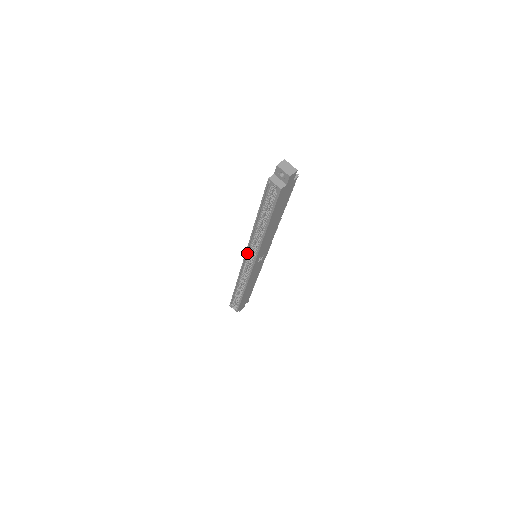
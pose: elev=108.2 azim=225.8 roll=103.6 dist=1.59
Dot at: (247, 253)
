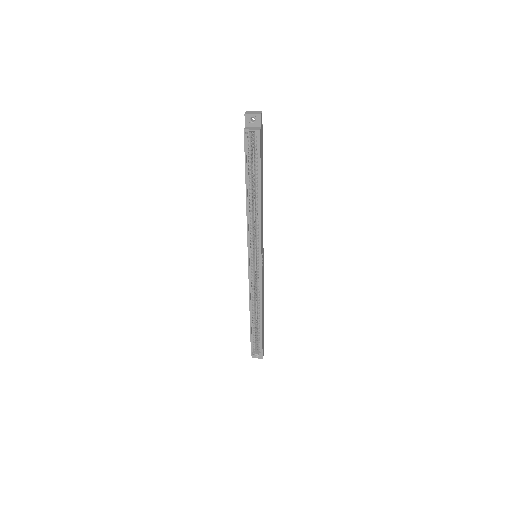
Dot at: (249, 252)
